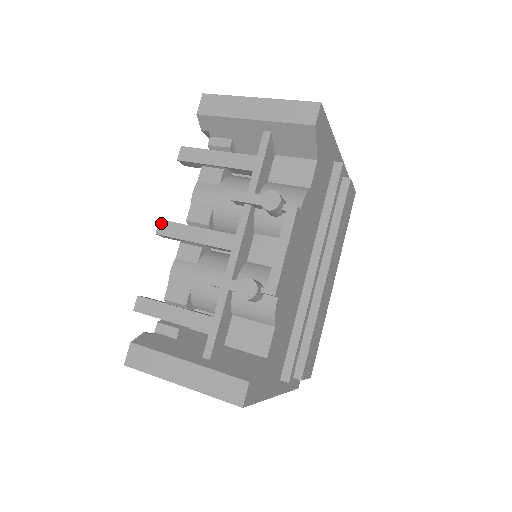
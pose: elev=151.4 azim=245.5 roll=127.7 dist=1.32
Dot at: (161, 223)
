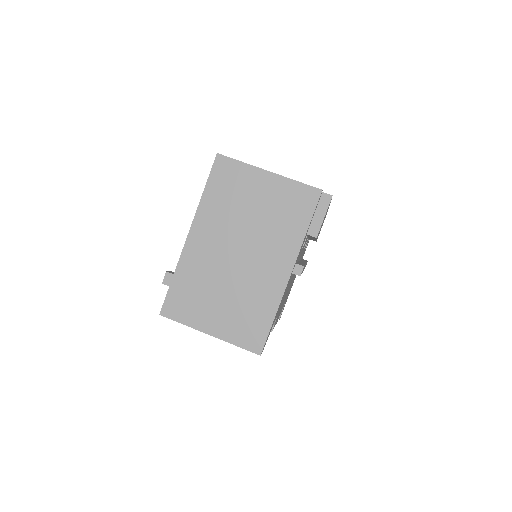
Dot at: occluded
